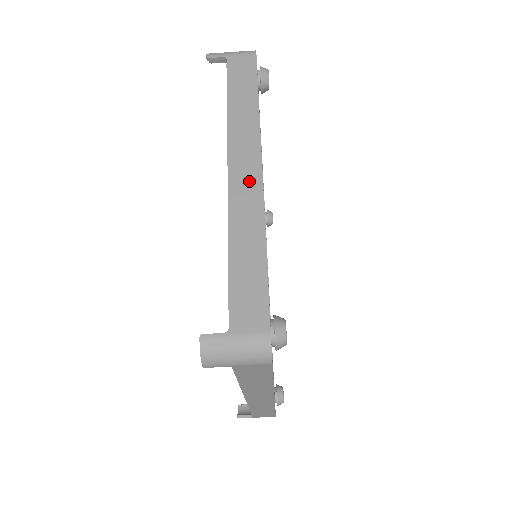
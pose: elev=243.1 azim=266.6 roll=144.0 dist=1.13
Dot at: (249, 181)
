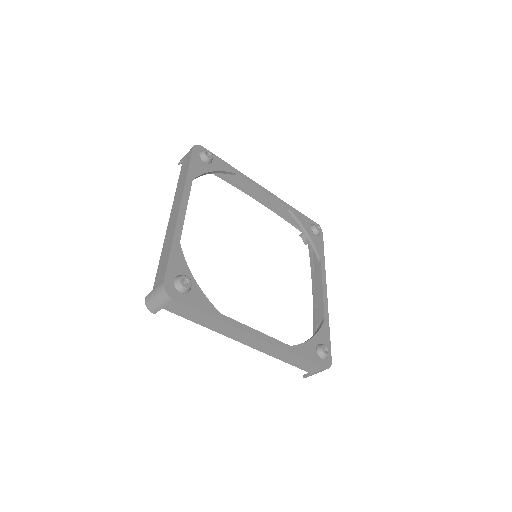
Dot at: (258, 343)
